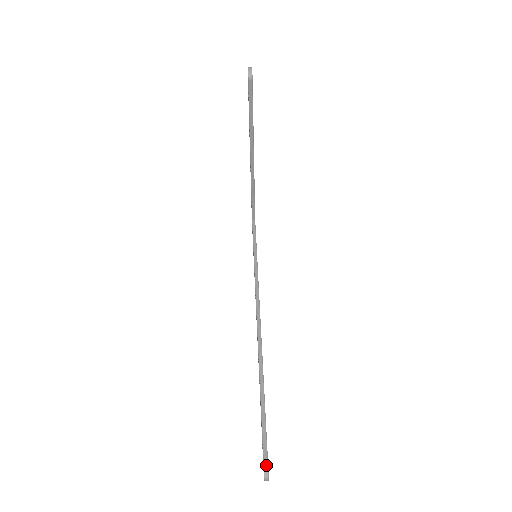
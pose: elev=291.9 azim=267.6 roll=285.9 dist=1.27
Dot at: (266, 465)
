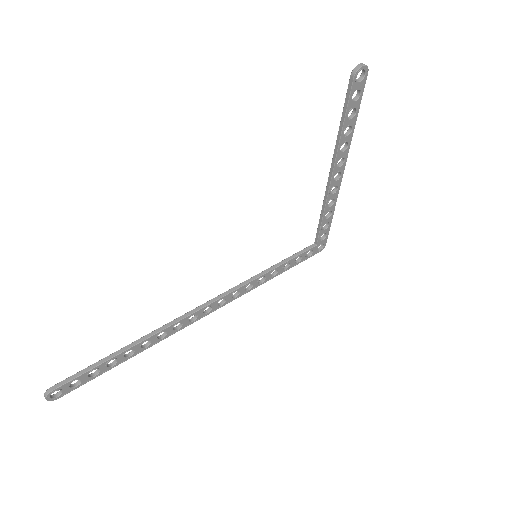
Dot at: (55, 387)
